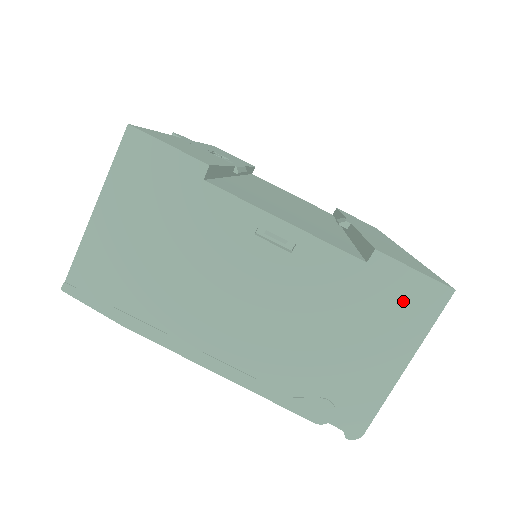
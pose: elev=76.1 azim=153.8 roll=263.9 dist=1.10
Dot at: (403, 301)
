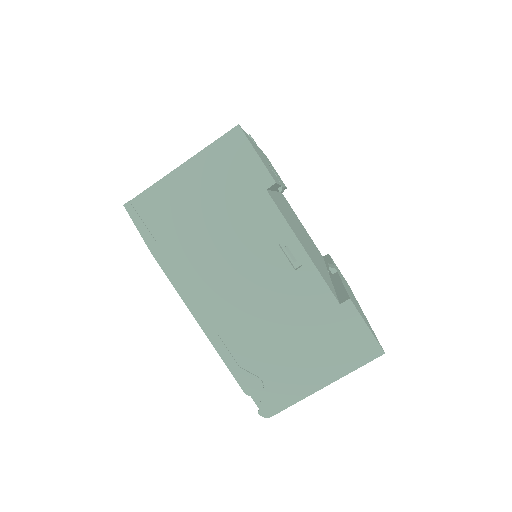
Dot at: (348, 342)
